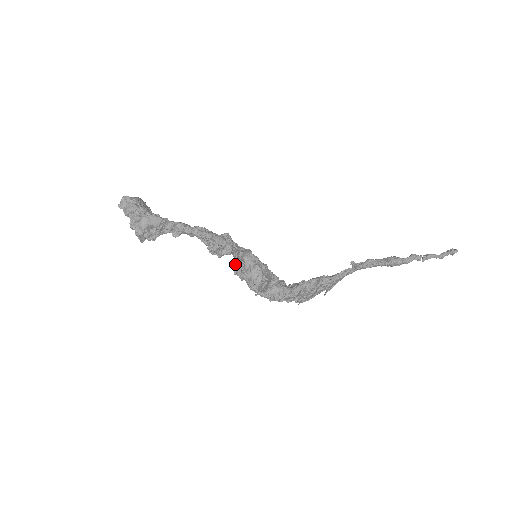
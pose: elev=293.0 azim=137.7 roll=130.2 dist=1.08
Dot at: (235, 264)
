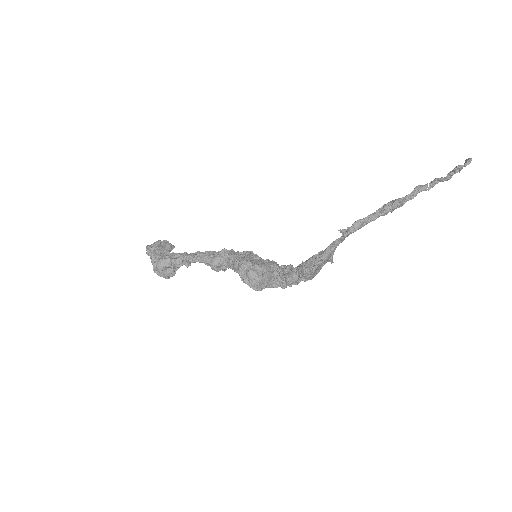
Dot at: occluded
